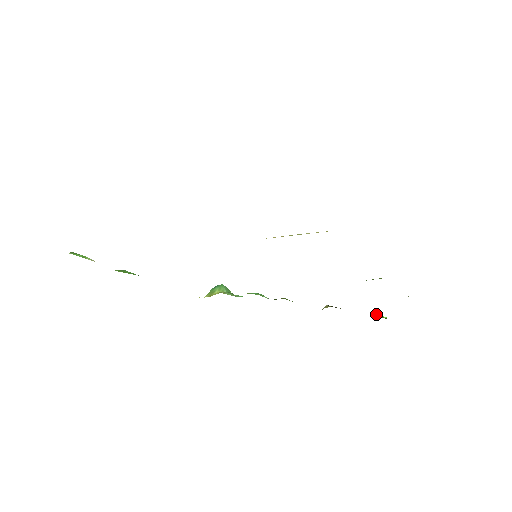
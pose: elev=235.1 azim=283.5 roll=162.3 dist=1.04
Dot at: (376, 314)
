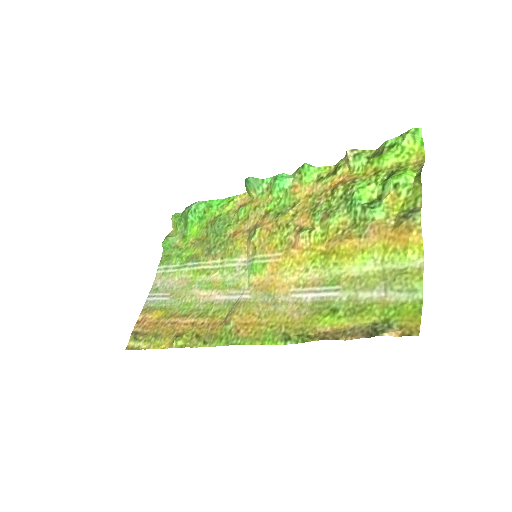
Dot at: (407, 139)
